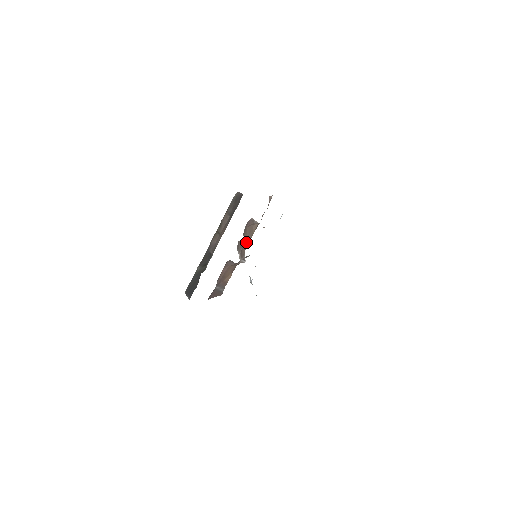
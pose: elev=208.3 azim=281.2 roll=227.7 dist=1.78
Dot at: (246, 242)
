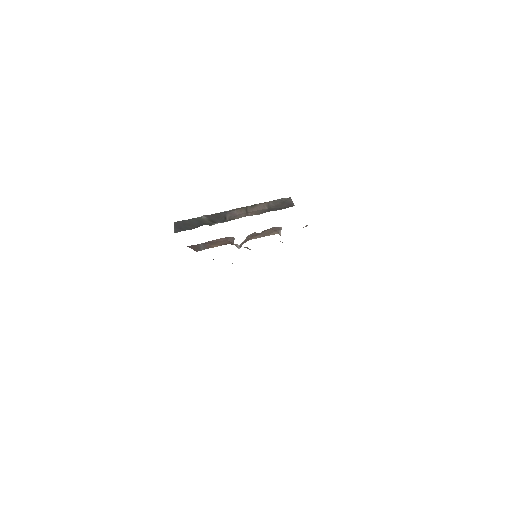
Dot at: (256, 236)
